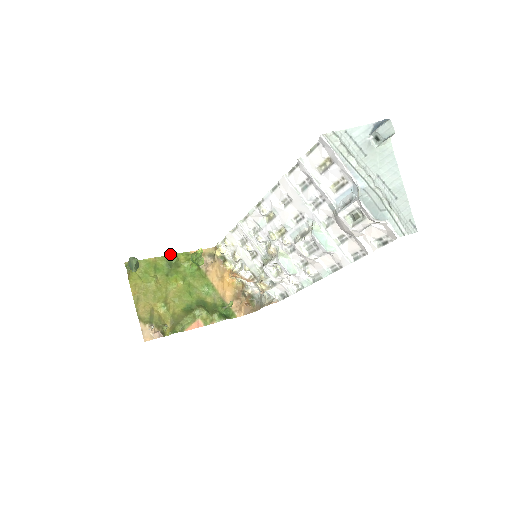
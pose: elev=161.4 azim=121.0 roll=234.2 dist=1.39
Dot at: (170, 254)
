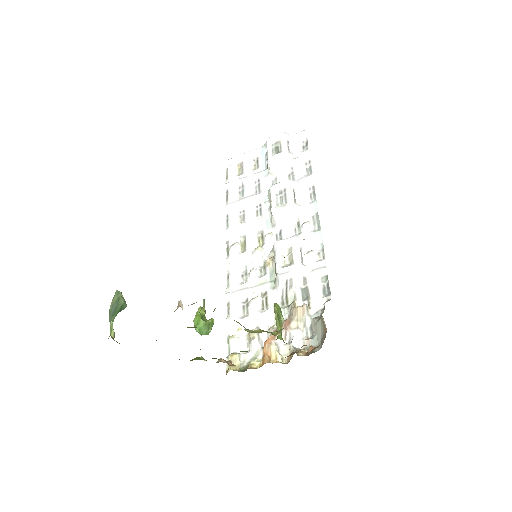
Dot at: occluded
